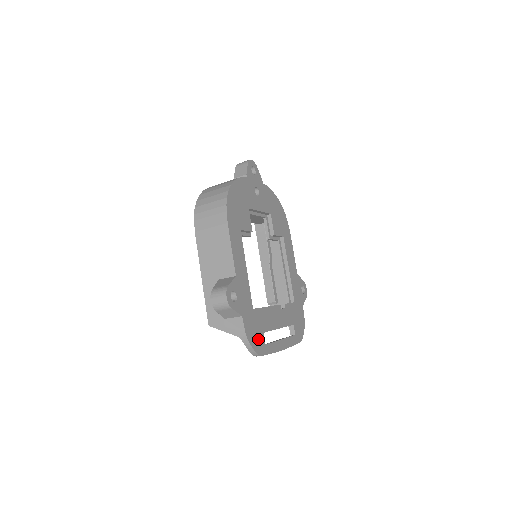
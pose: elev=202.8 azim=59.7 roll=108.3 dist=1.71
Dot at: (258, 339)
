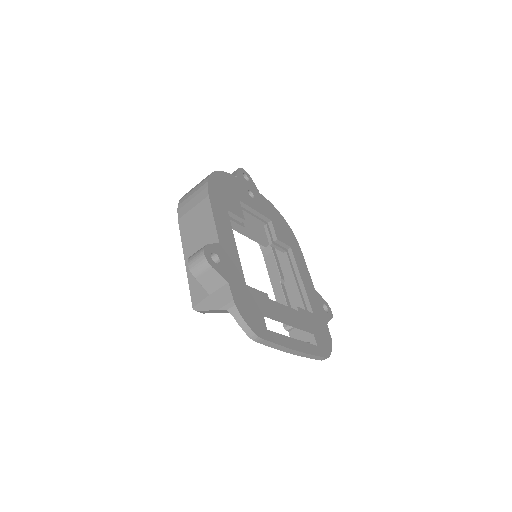
Dot at: (255, 318)
